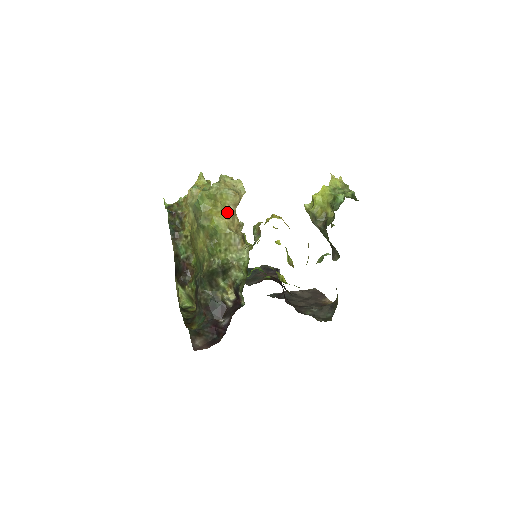
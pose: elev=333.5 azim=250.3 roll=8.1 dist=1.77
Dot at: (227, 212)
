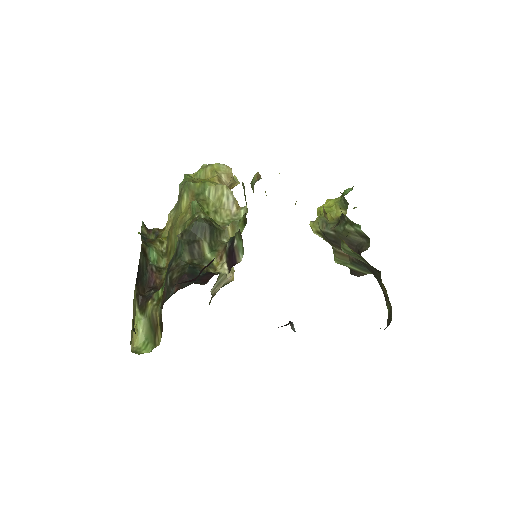
Dot at: (218, 177)
